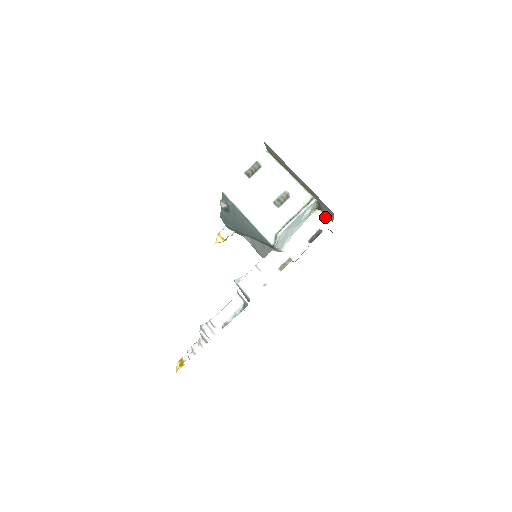
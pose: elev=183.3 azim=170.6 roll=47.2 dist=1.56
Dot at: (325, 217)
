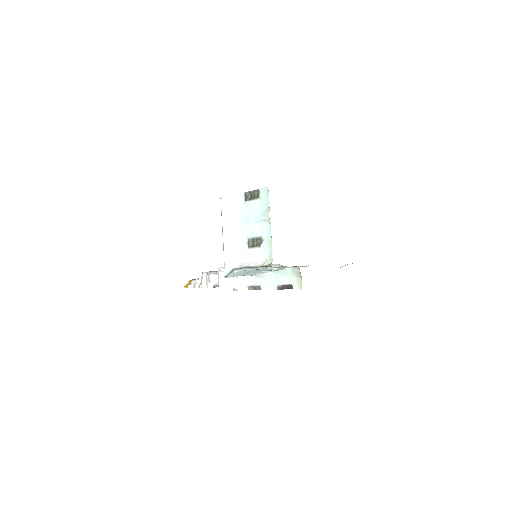
Dot at: (300, 279)
